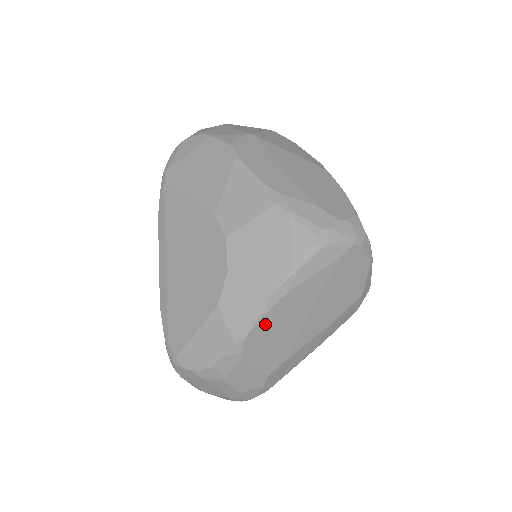
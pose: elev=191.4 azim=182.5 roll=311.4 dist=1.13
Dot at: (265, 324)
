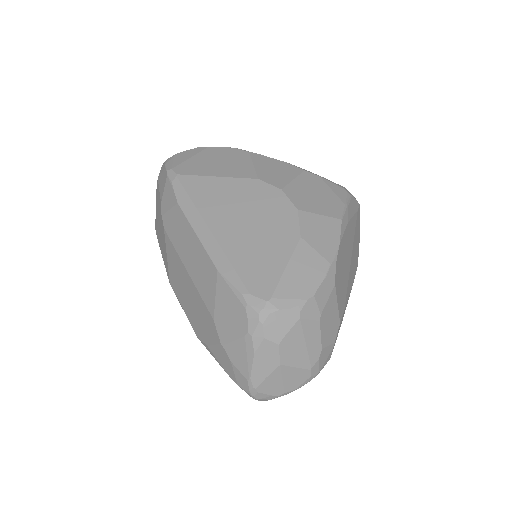
Dot at: (341, 250)
